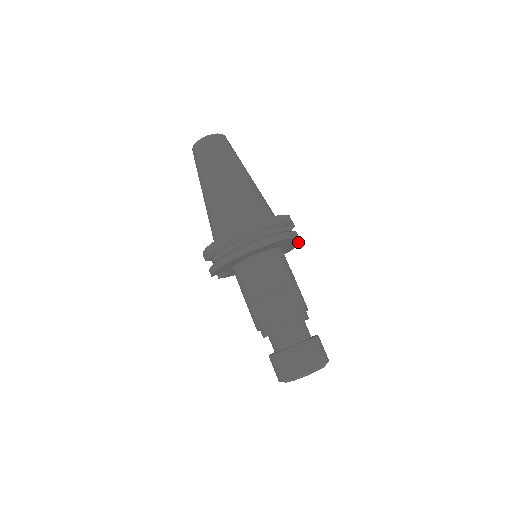
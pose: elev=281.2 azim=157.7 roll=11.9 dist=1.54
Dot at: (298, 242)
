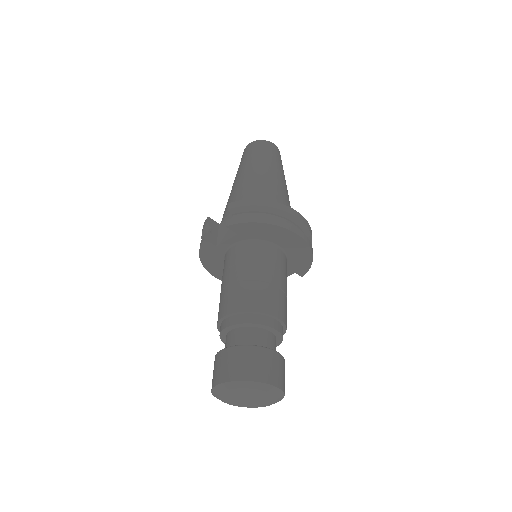
Dot at: occluded
